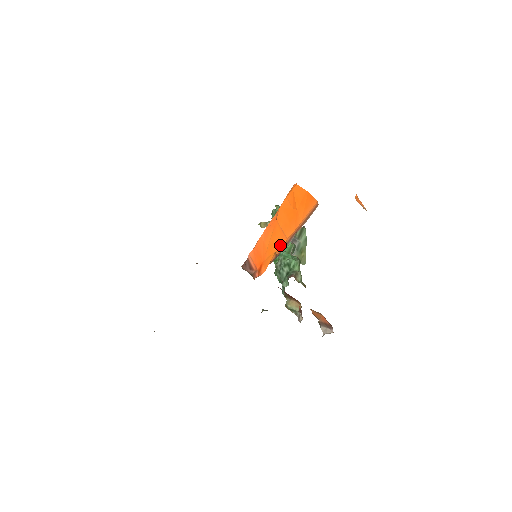
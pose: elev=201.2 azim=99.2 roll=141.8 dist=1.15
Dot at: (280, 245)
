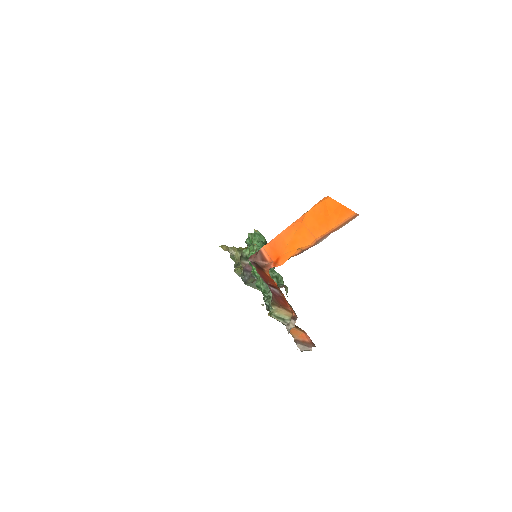
Dot at: (306, 243)
